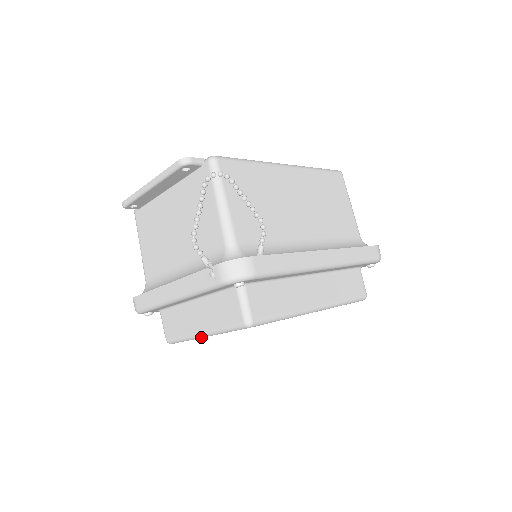
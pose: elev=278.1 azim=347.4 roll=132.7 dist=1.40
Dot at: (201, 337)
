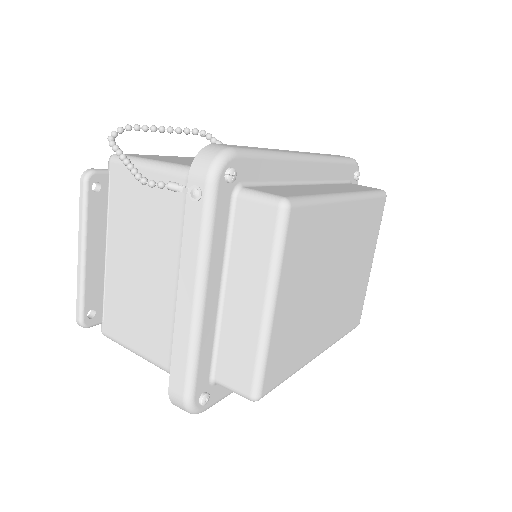
Dot at: (271, 318)
